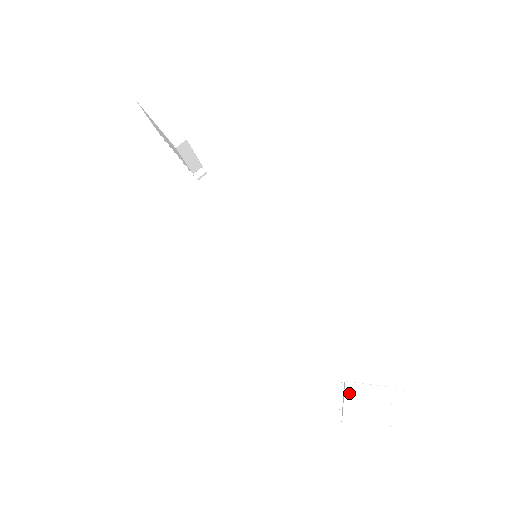
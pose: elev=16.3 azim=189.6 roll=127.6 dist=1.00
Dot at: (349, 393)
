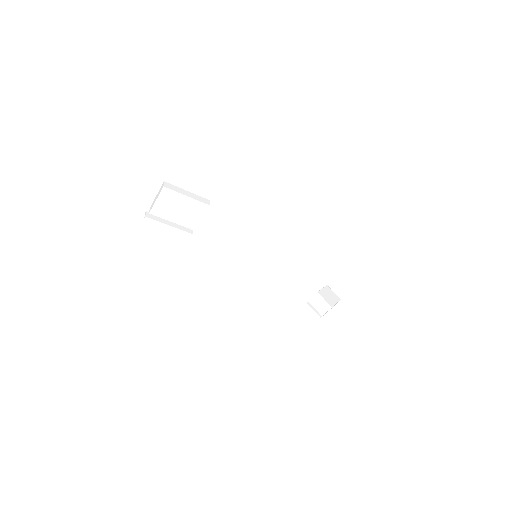
Dot at: (322, 295)
